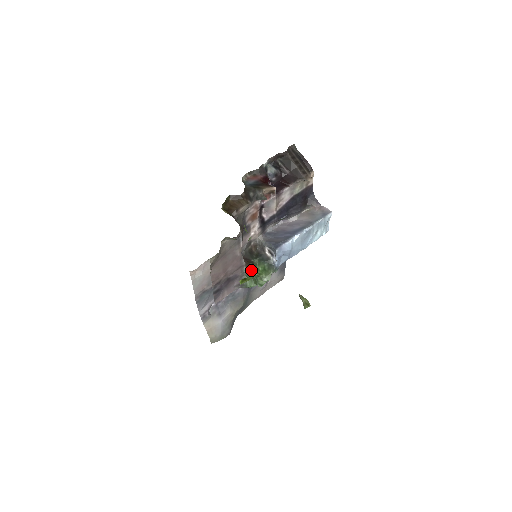
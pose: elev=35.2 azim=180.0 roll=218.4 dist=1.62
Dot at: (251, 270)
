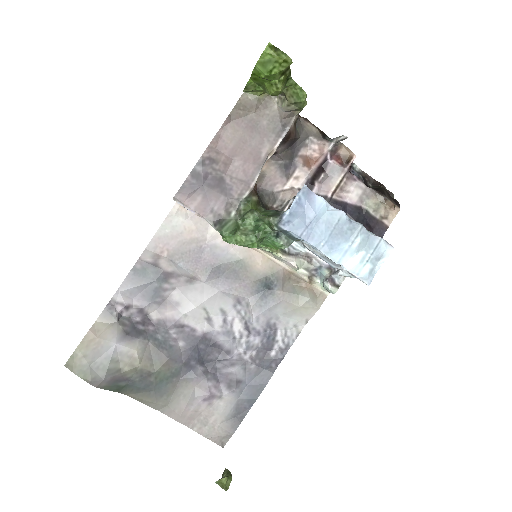
Dot at: (251, 203)
